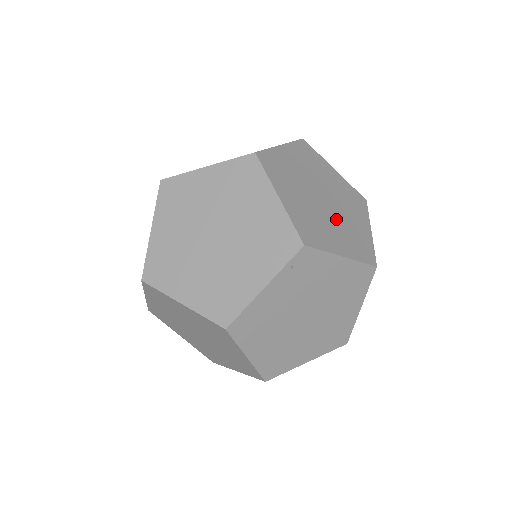
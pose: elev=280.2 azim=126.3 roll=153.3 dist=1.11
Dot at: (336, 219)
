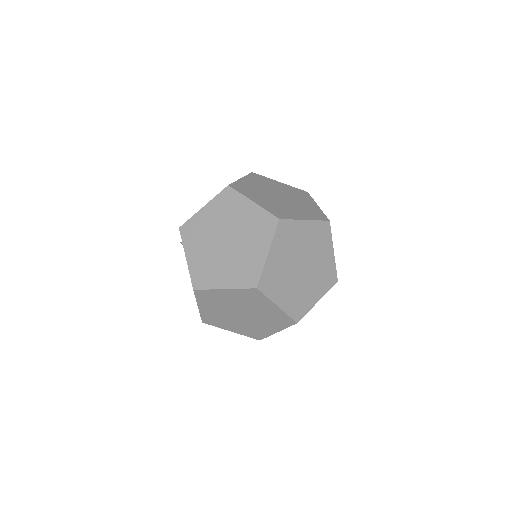
Dot at: (292, 204)
